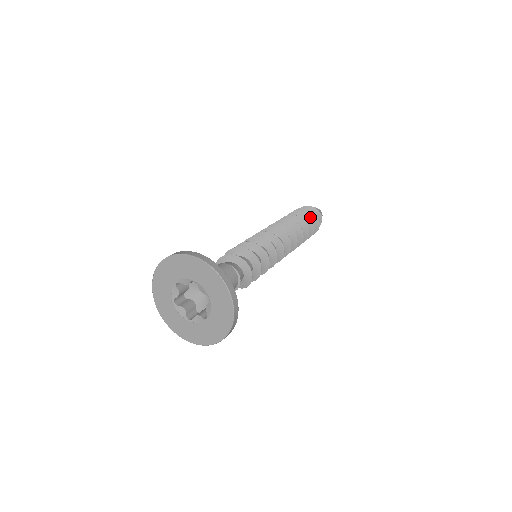
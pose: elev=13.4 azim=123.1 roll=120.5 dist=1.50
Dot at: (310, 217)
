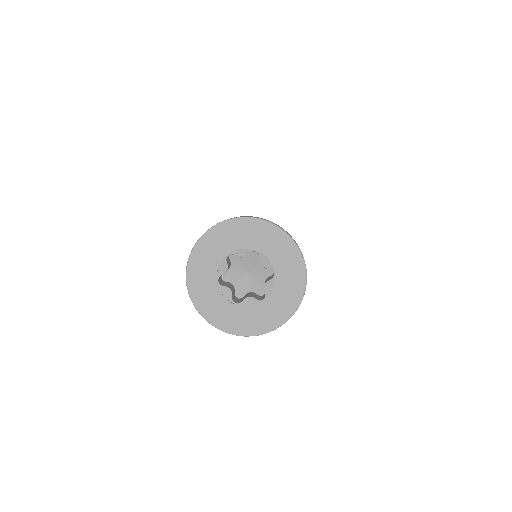
Dot at: occluded
